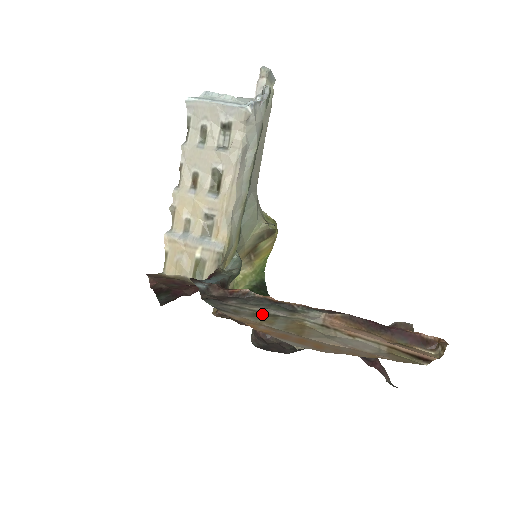
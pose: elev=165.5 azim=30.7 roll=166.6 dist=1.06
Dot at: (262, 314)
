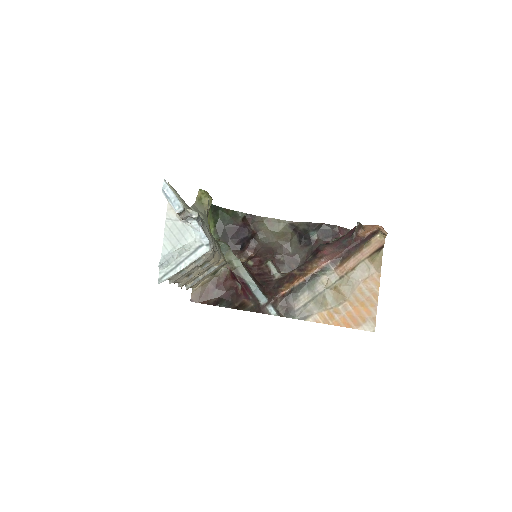
Dot at: (317, 300)
